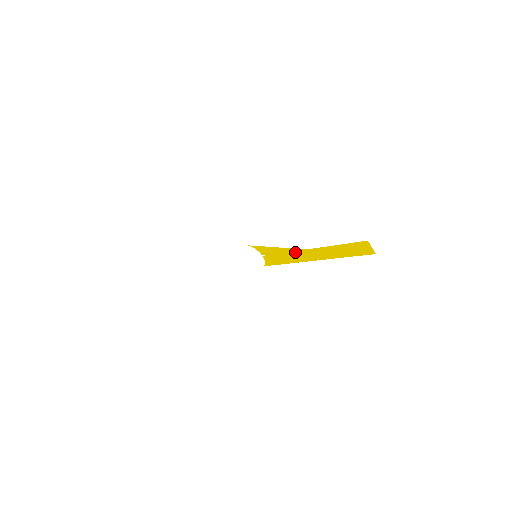
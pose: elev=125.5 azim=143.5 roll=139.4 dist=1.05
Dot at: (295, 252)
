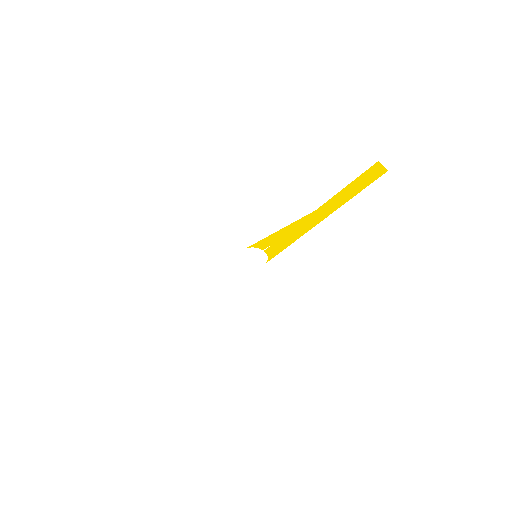
Dot at: (302, 222)
